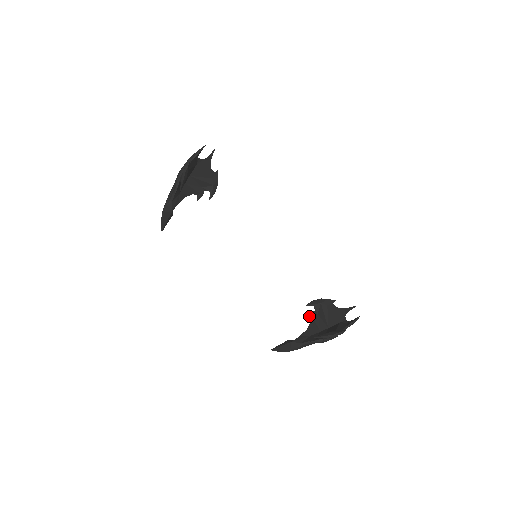
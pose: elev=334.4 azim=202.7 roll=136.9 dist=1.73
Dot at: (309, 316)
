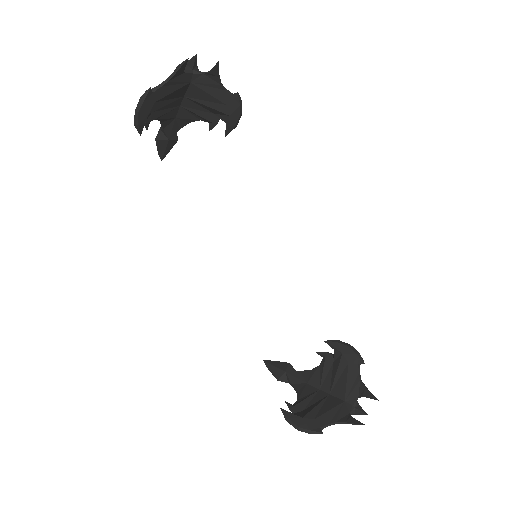
Dot at: (323, 356)
